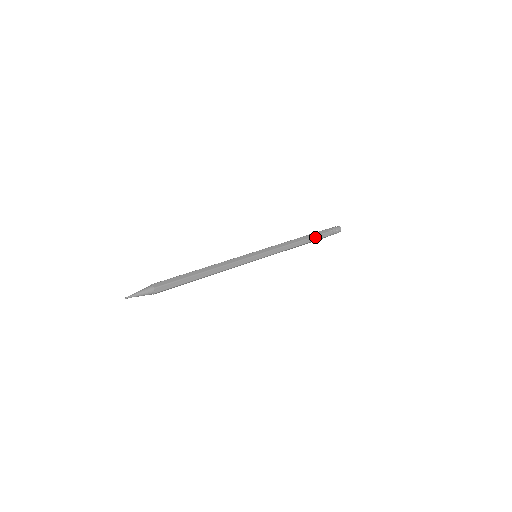
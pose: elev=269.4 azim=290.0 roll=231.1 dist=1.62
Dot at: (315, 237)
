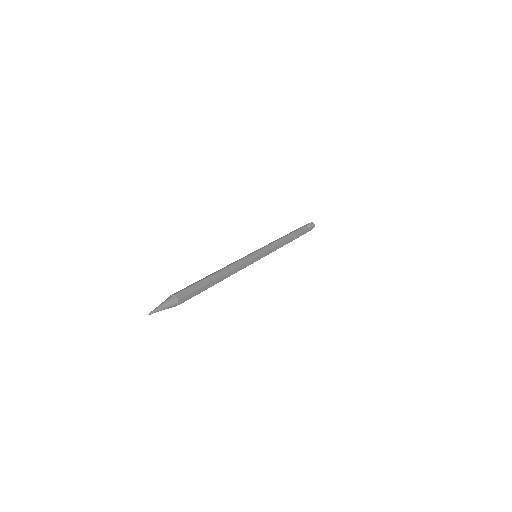
Dot at: (296, 231)
